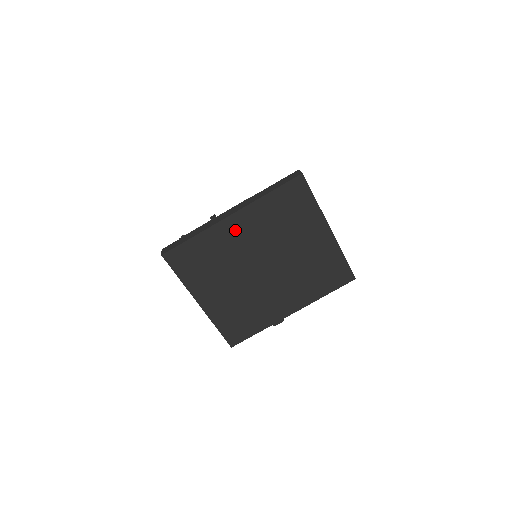
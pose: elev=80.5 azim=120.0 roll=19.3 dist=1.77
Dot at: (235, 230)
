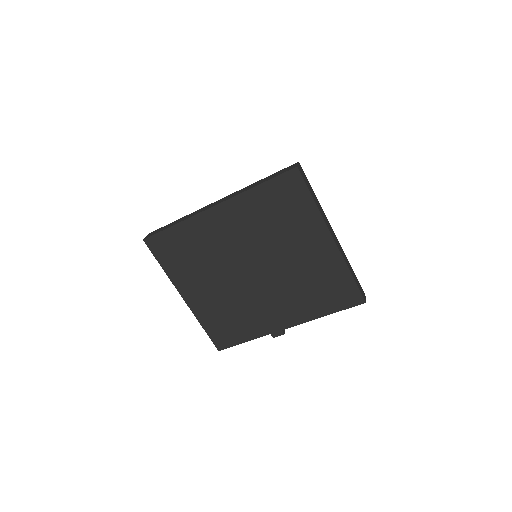
Dot at: (219, 224)
